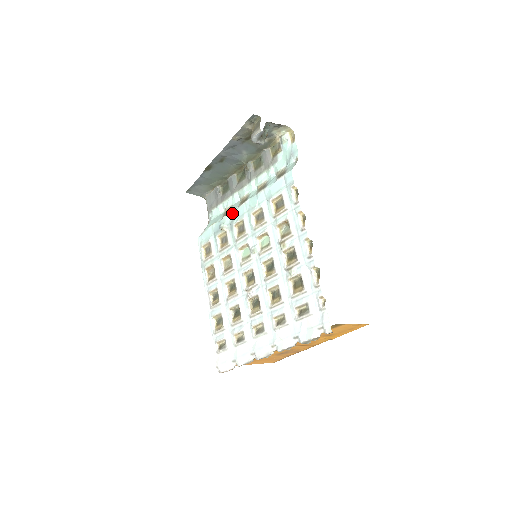
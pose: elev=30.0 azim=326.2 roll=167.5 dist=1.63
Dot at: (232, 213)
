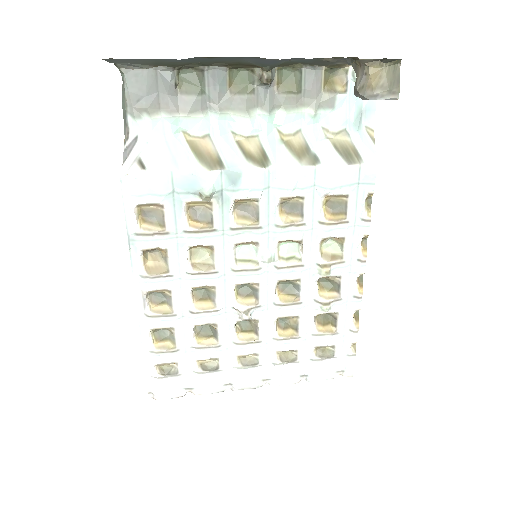
Dot at: (232, 173)
